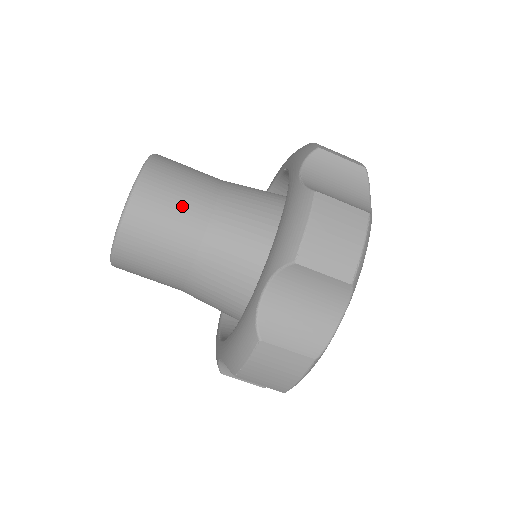
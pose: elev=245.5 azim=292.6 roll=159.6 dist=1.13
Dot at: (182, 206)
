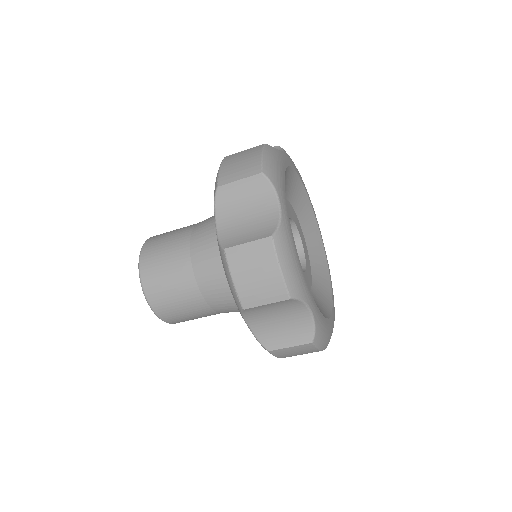
Dot at: (197, 317)
